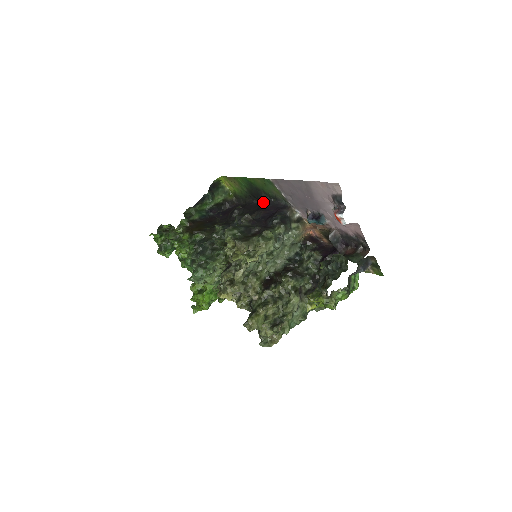
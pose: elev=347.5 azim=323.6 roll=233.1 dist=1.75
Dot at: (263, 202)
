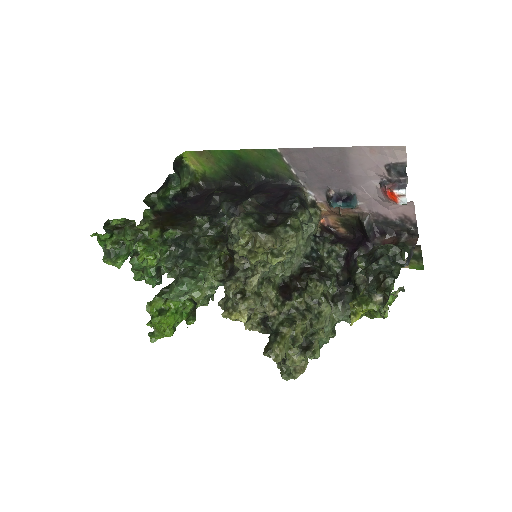
Dot at: (255, 183)
